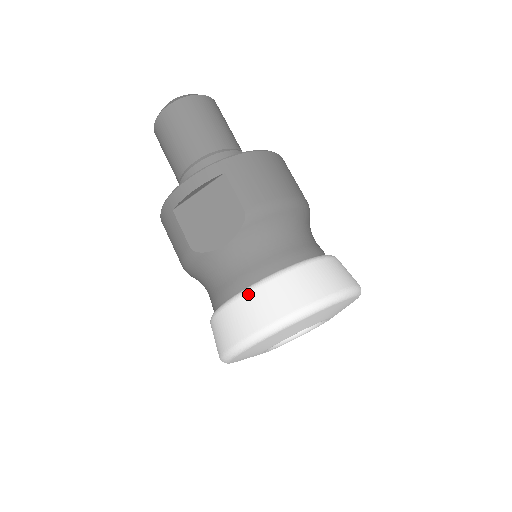
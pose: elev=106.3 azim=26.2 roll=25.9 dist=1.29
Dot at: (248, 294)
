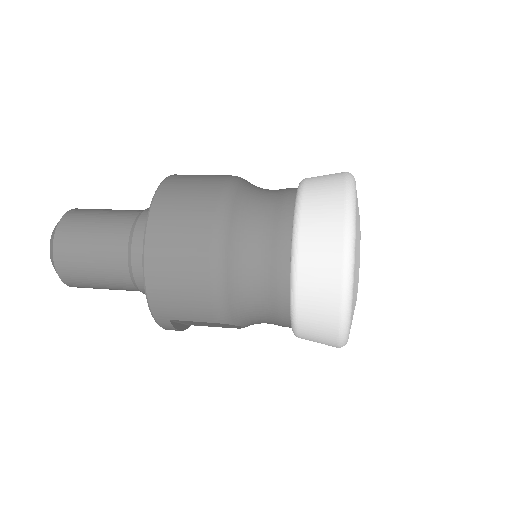
Dot at: occluded
